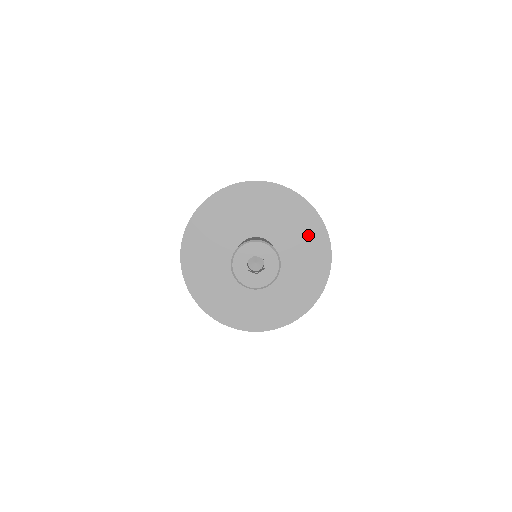
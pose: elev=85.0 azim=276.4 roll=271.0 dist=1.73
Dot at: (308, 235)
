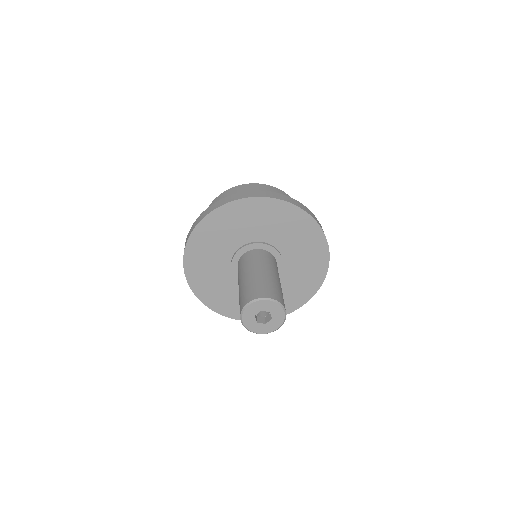
Dot at: (304, 238)
